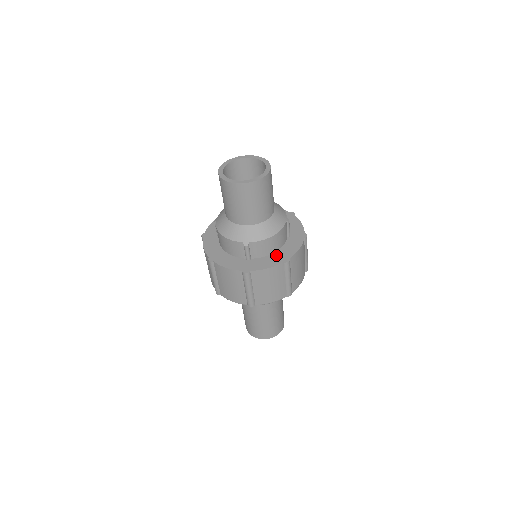
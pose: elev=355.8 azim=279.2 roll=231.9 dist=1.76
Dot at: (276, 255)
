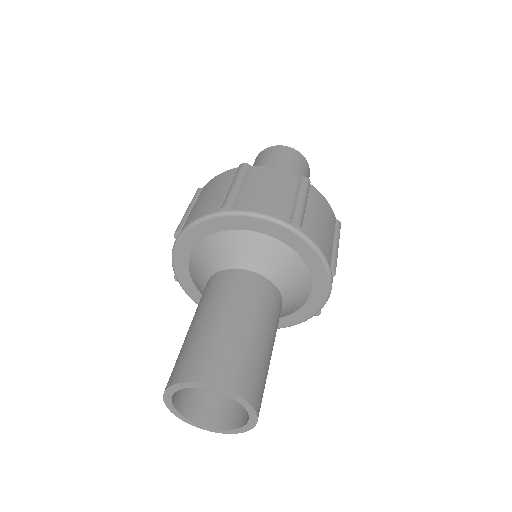
Dot at: occluded
